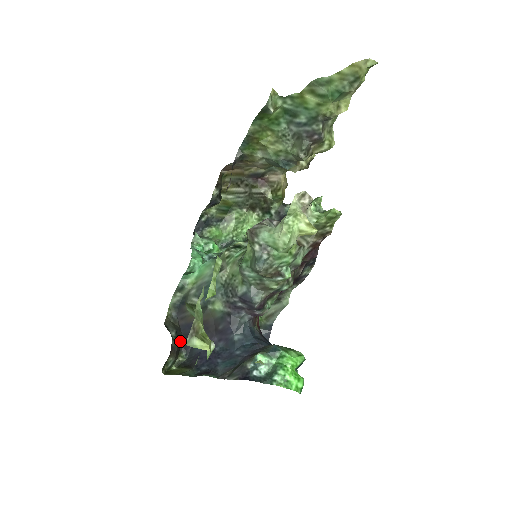
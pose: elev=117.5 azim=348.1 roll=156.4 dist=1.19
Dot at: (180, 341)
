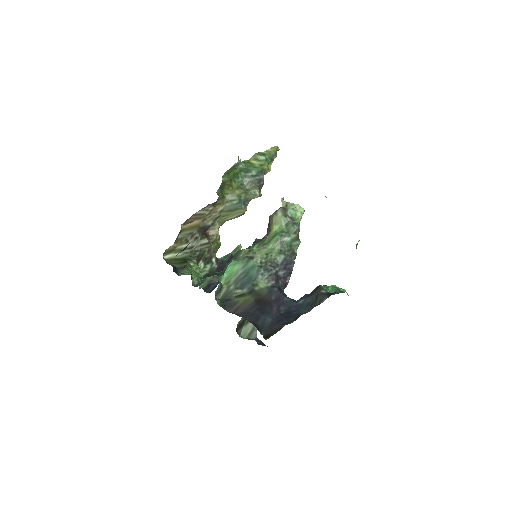
Dot at: (251, 322)
